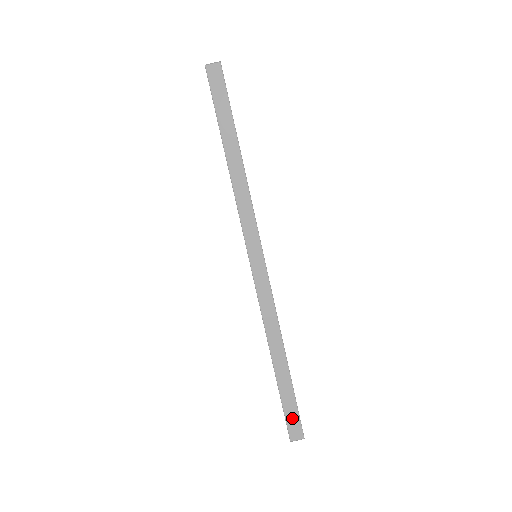
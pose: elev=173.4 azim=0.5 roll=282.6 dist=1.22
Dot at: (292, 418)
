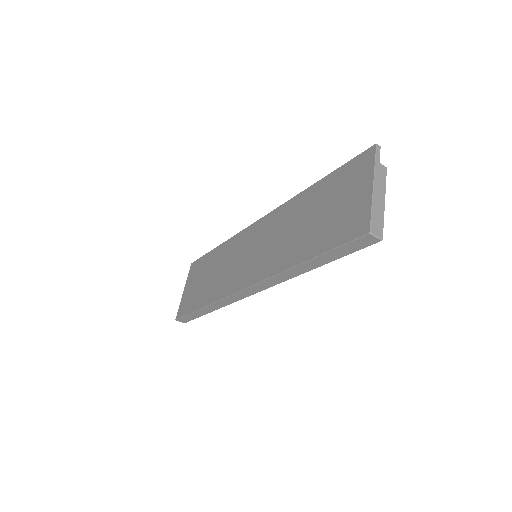
Dot at: (187, 319)
